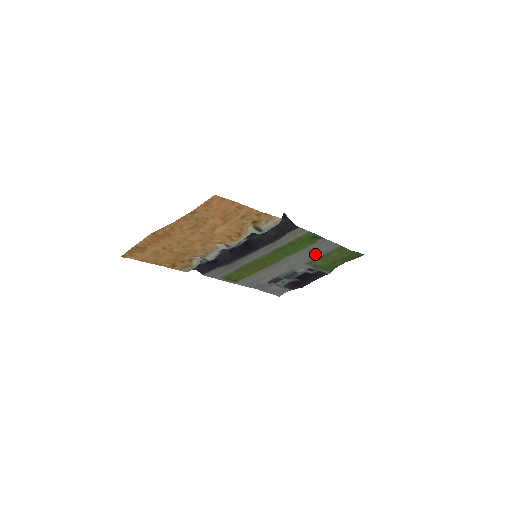
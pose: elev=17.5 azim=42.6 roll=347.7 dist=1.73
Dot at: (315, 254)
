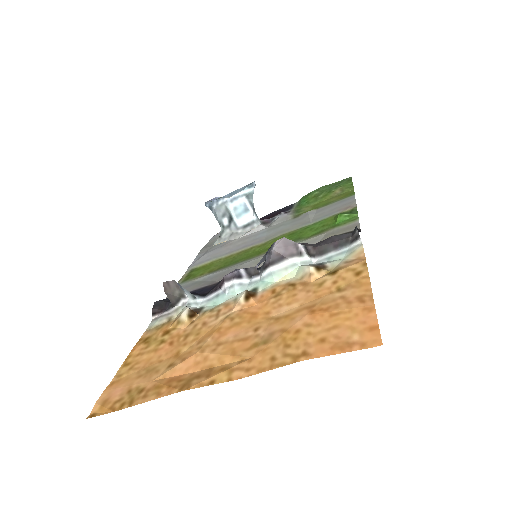
Dot at: (317, 212)
